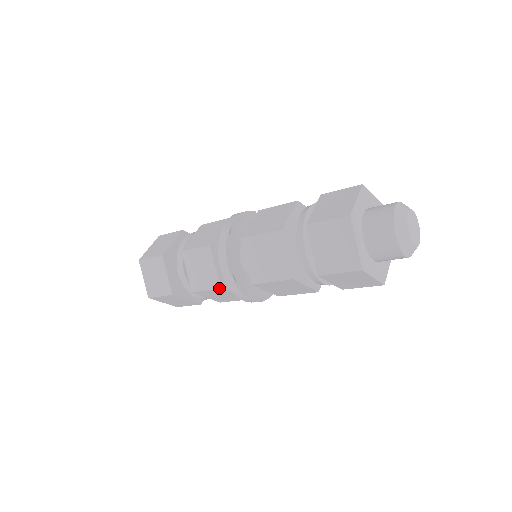
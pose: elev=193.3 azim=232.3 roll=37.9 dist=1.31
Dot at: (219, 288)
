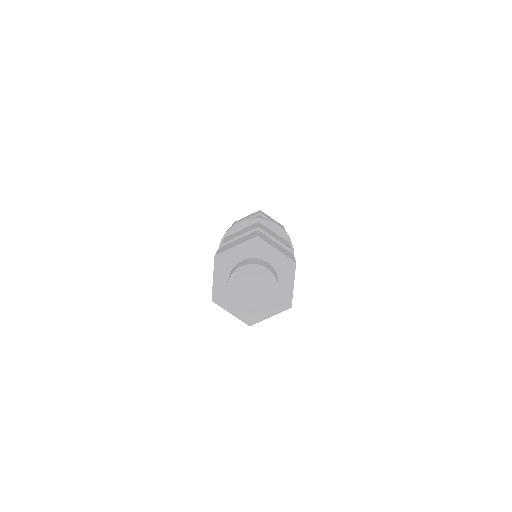
Dot at: occluded
